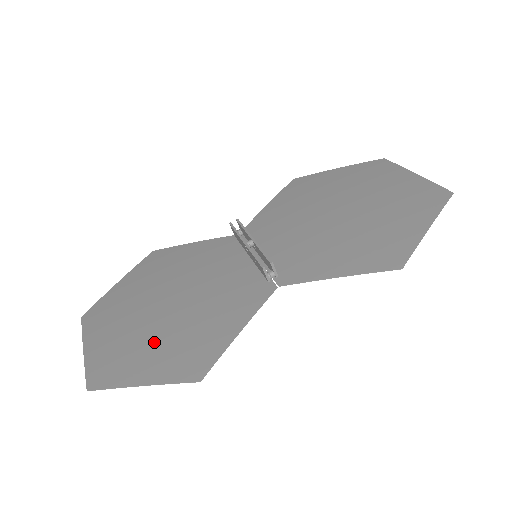
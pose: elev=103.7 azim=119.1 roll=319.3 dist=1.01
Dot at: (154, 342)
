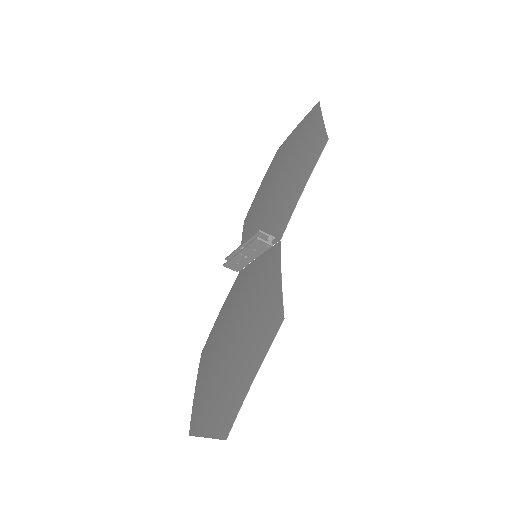
Dot at: (240, 359)
